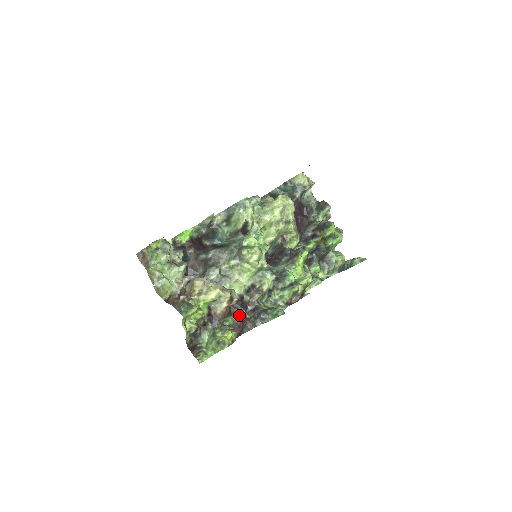
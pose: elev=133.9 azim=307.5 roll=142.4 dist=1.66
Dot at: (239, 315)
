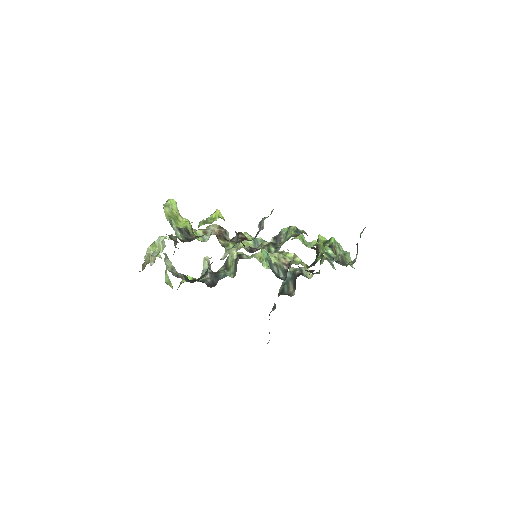
Dot at: occluded
